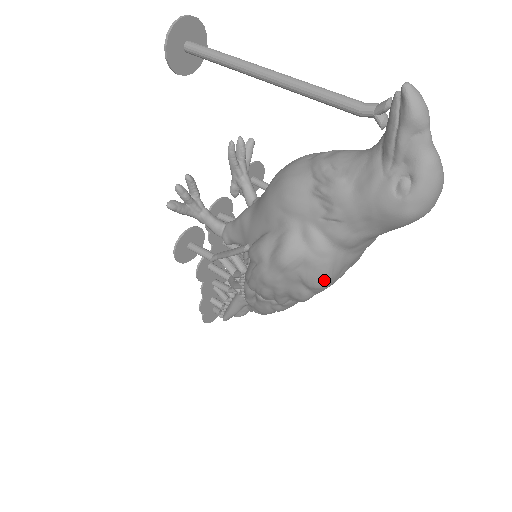
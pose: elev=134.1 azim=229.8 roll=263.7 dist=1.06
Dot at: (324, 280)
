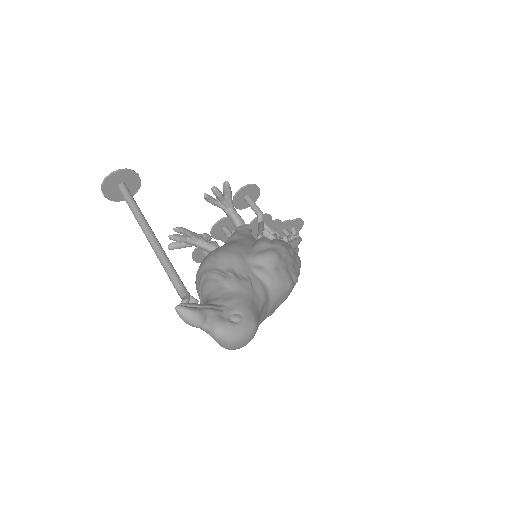
Dot at: occluded
